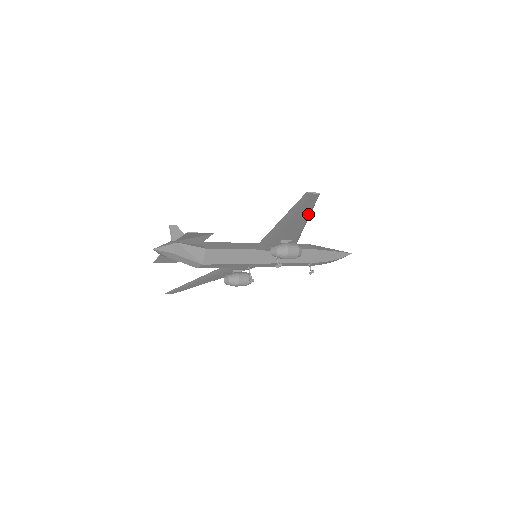
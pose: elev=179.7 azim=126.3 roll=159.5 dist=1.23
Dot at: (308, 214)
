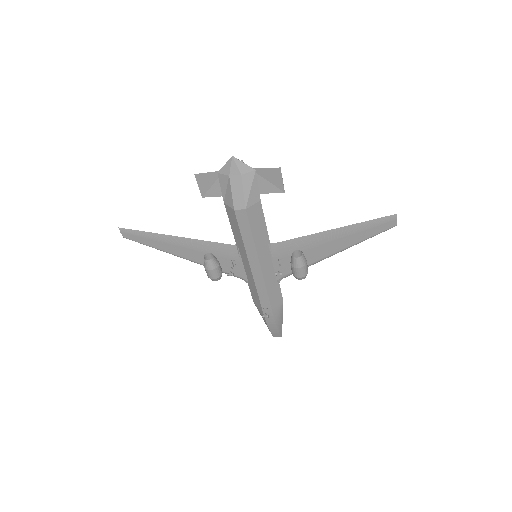
Dot at: (358, 242)
